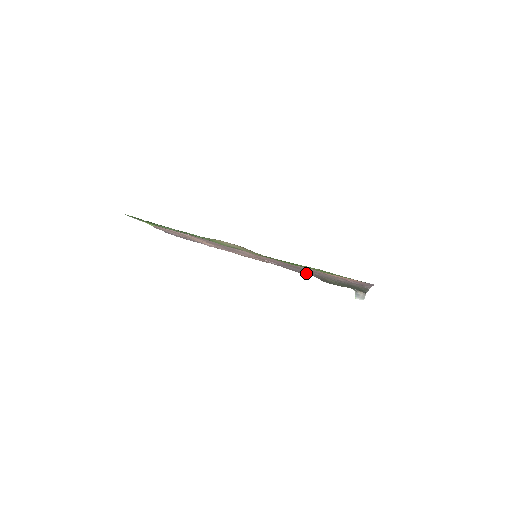
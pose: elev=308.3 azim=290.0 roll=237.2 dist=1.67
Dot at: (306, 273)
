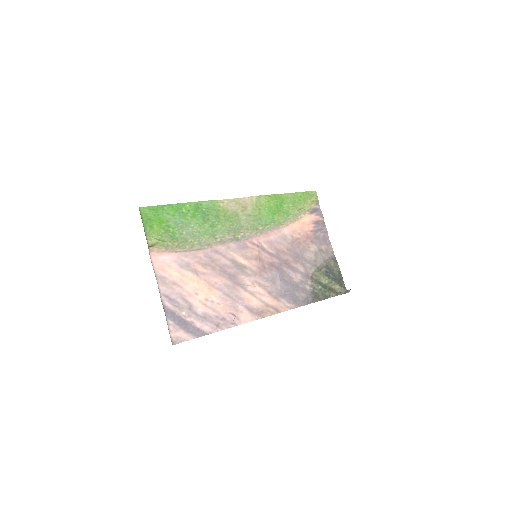
Dot at: (301, 290)
